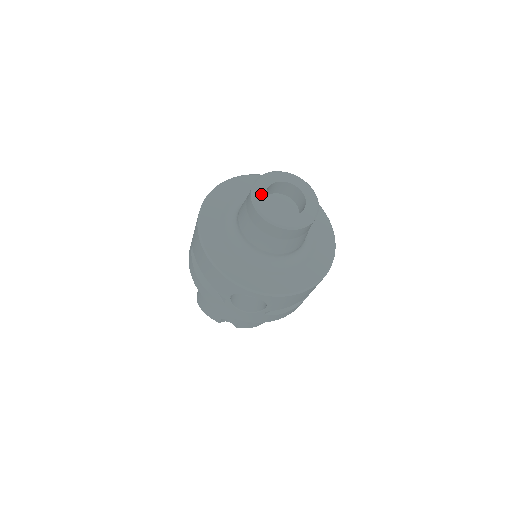
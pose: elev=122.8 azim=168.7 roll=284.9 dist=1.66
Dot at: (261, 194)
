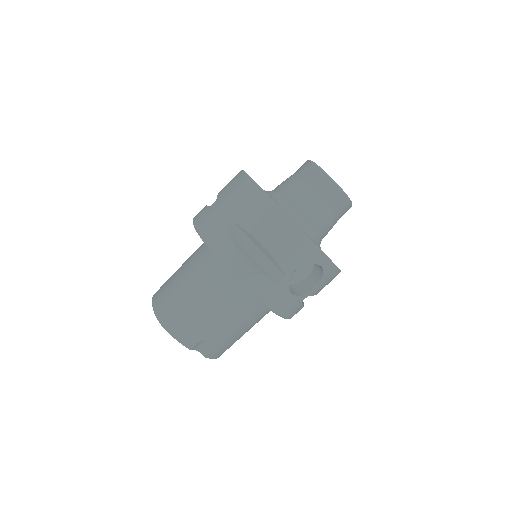
Dot at: occluded
